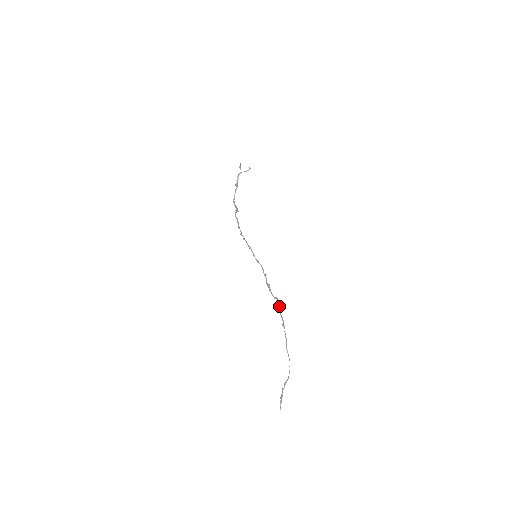
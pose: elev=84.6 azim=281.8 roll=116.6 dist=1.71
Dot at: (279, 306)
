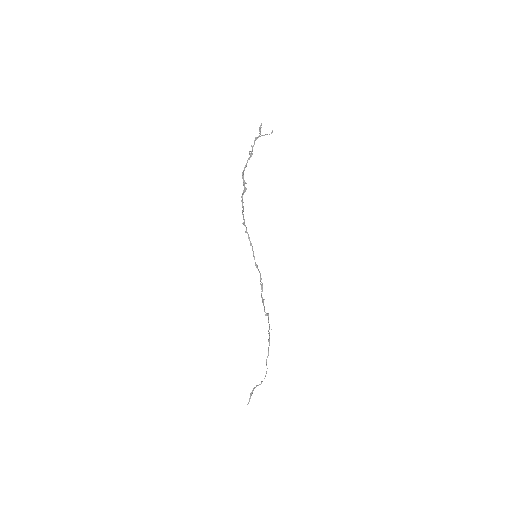
Dot at: (269, 325)
